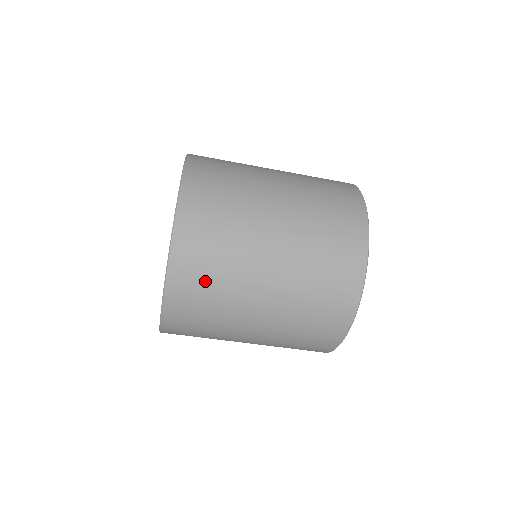
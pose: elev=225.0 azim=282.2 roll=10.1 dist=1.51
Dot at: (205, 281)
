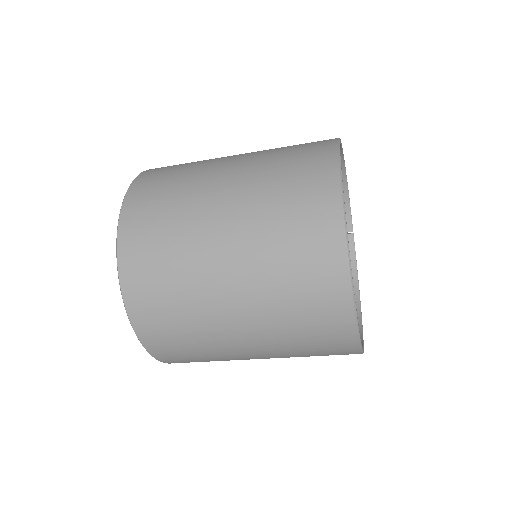
Dot at: occluded
